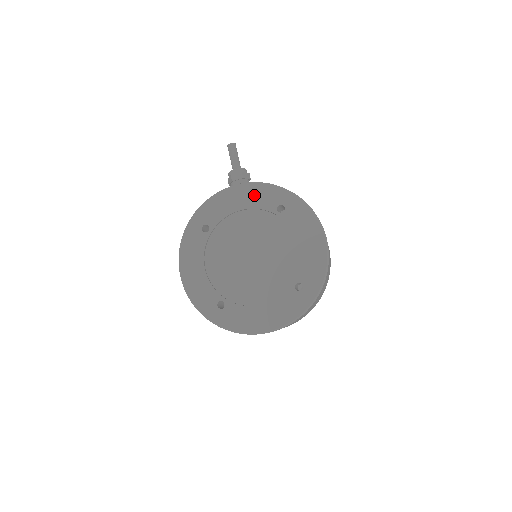
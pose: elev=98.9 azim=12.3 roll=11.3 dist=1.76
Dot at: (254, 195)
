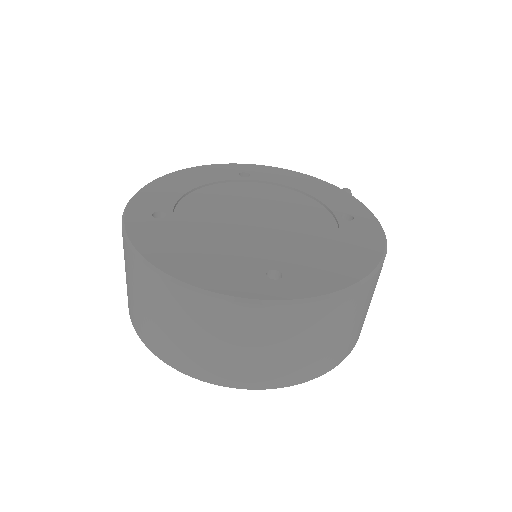
Dot at: (330, 193)
